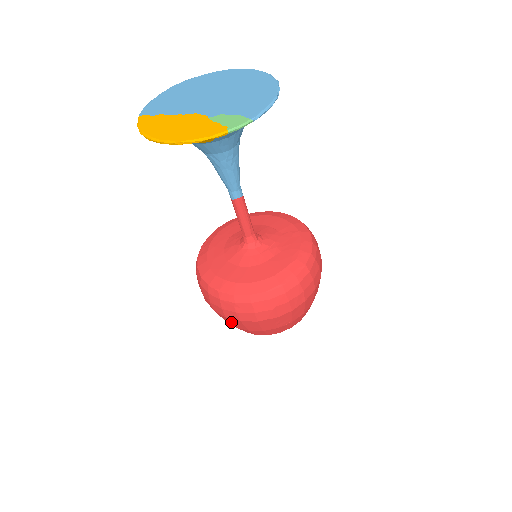
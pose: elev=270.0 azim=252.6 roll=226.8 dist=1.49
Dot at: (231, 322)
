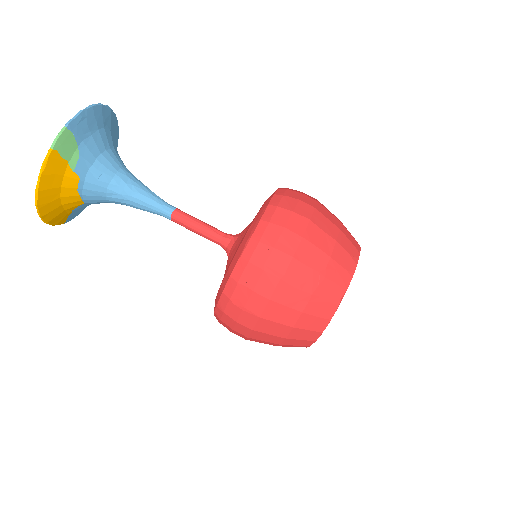
Dot at: (268, 333)
